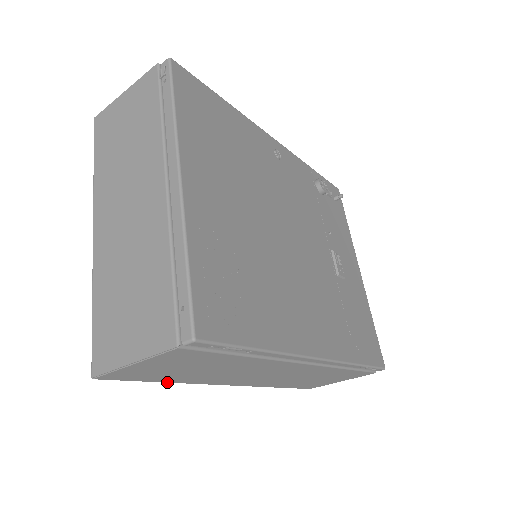
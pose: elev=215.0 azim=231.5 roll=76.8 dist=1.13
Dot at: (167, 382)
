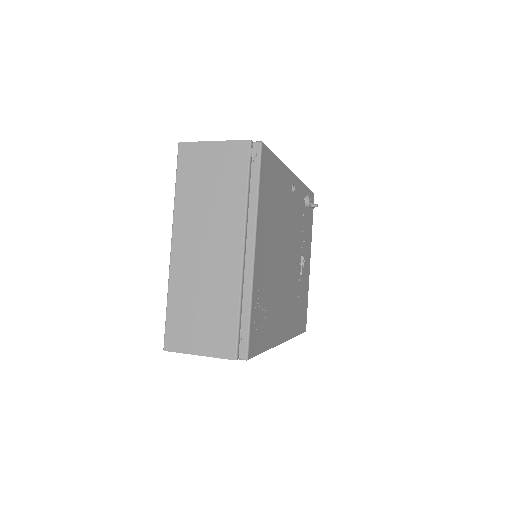
Dot at: occluded
